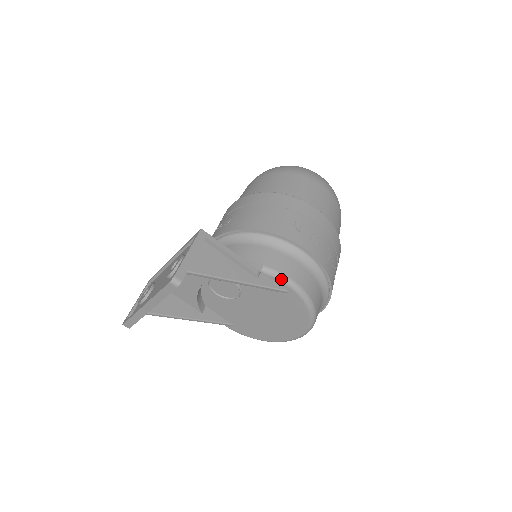
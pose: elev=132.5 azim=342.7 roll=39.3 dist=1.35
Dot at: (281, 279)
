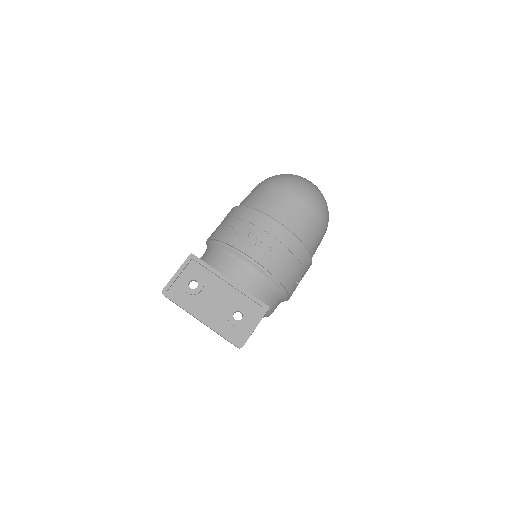
Dot at: (267, 315)
